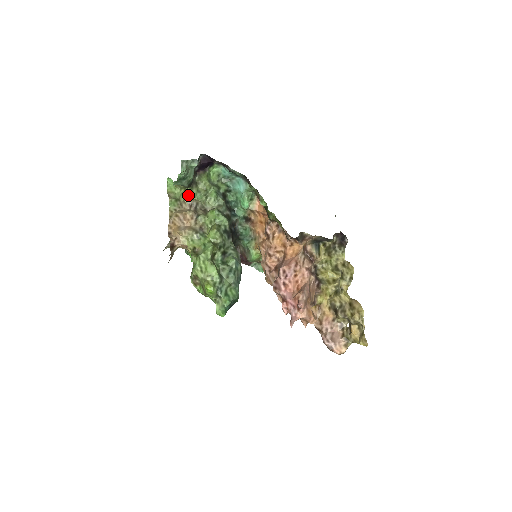
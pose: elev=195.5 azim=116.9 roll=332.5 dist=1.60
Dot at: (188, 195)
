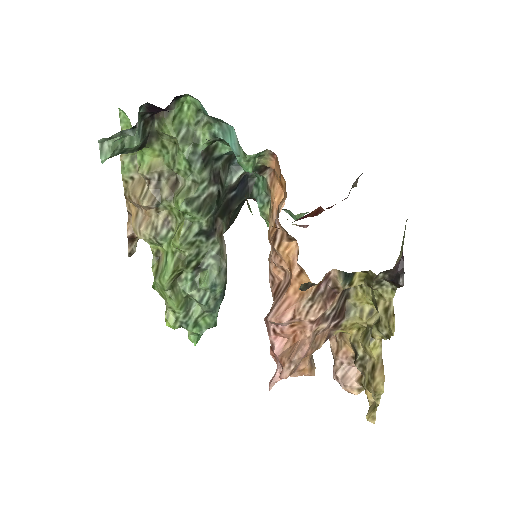
Dot at: (146, 155)
